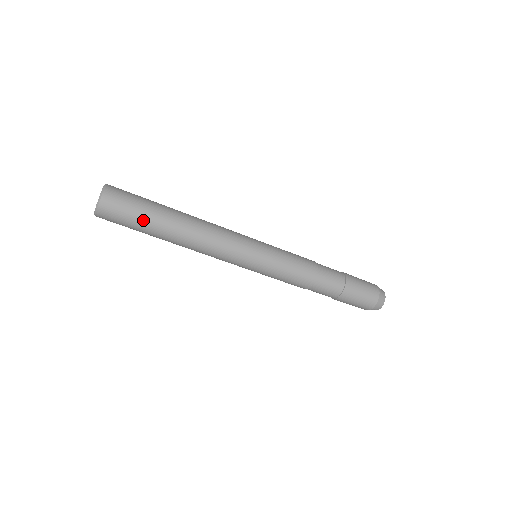
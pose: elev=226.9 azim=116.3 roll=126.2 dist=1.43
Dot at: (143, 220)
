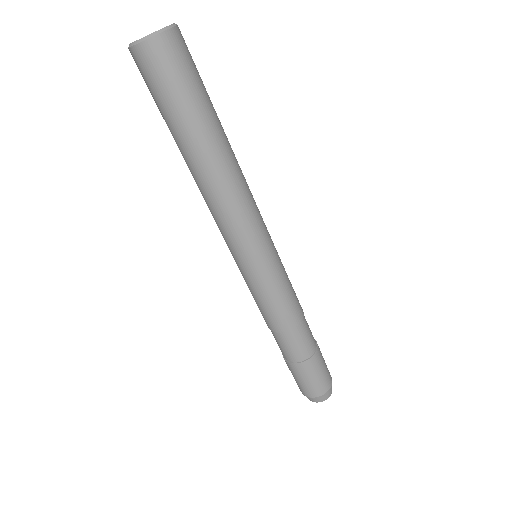
Dot at: (203, 98)
